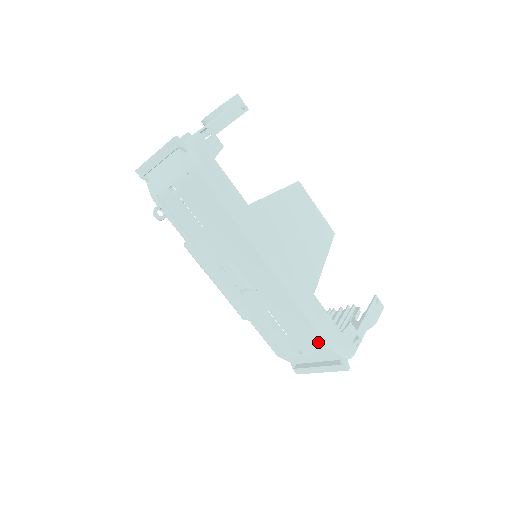
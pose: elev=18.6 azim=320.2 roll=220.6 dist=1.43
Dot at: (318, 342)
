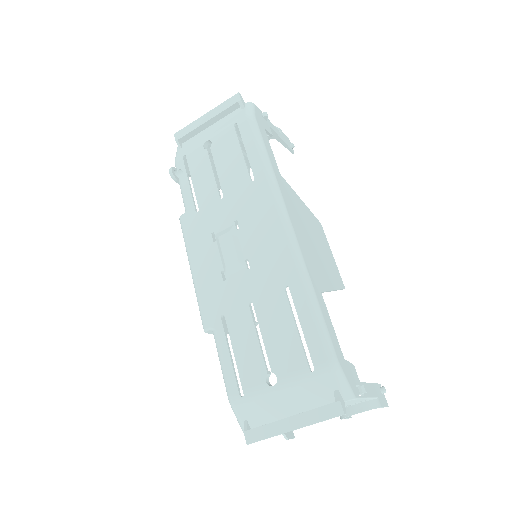
Dot at: (311, 351)
